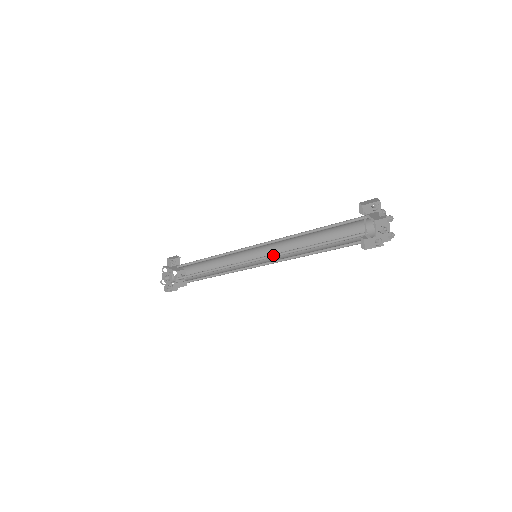
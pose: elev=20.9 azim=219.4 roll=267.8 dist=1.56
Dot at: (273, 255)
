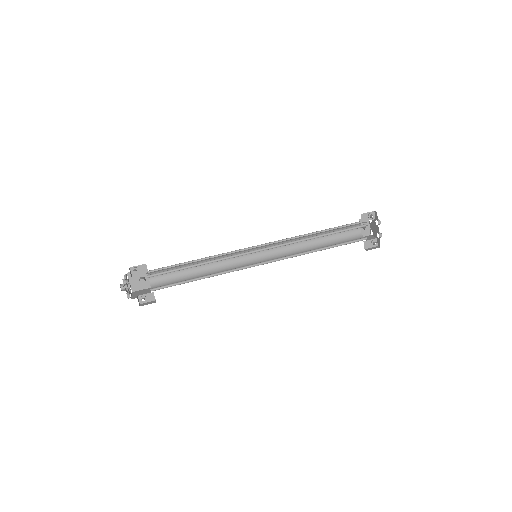
Dot at: (282, 257)
